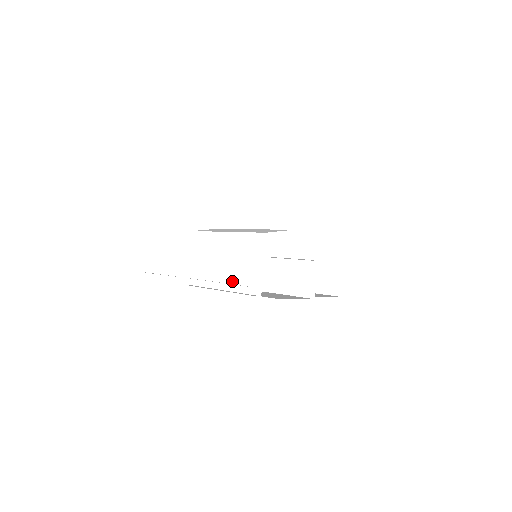
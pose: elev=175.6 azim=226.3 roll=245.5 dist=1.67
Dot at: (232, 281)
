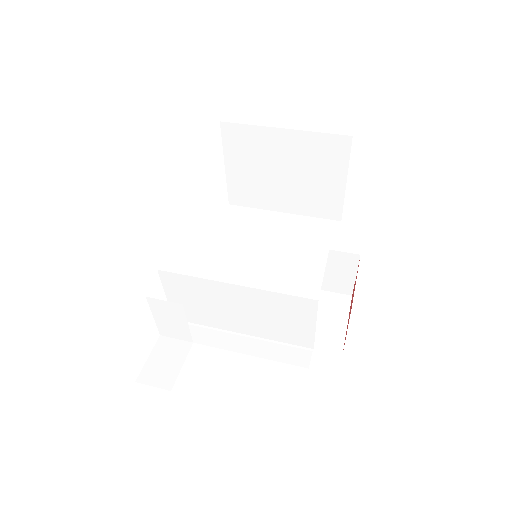
Dot at: (259, 330)
